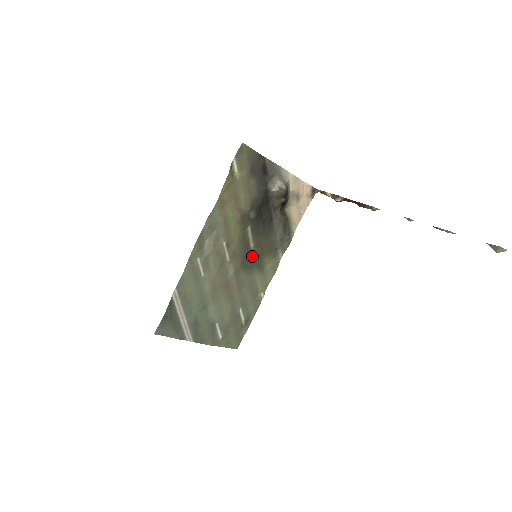
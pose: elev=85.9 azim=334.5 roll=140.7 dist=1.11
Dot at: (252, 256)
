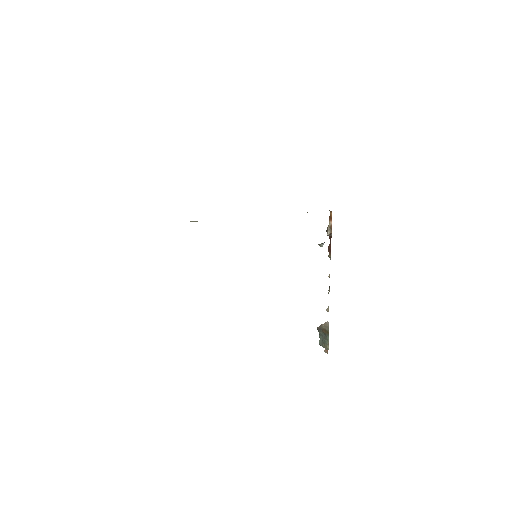
Dot at: occluded
